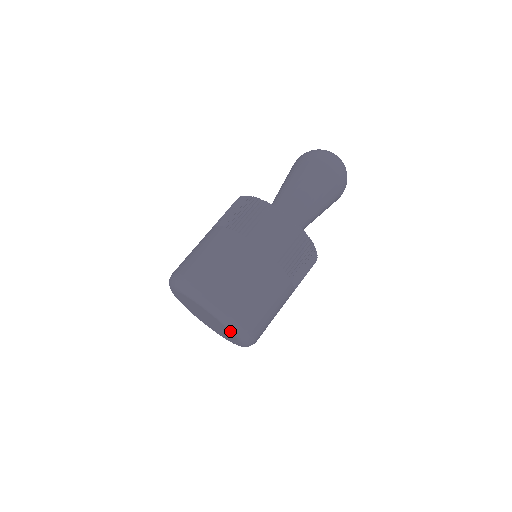
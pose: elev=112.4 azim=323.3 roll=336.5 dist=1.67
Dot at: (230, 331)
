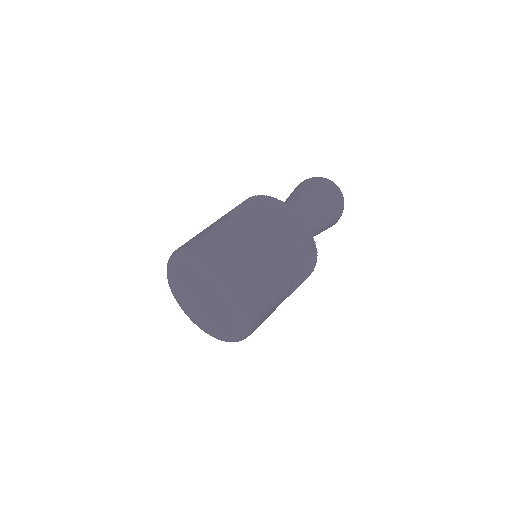
Dot at: (213, 284)
